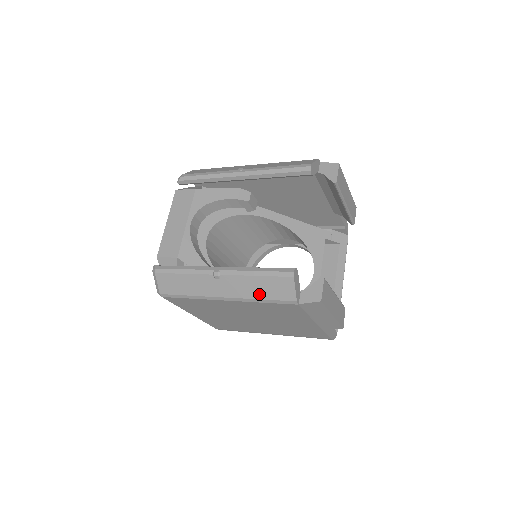
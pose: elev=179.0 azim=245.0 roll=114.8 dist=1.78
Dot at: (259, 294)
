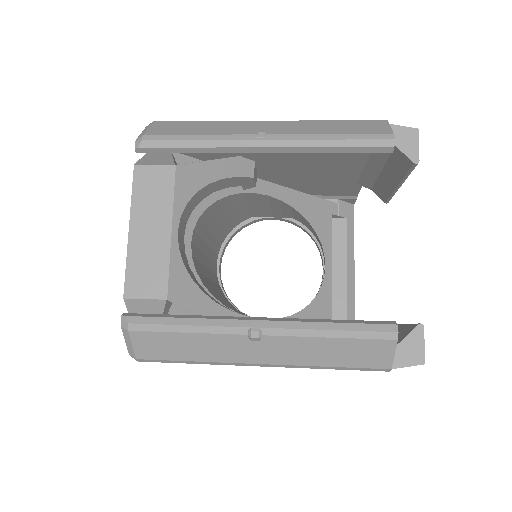
Dot at: (328, 360)
